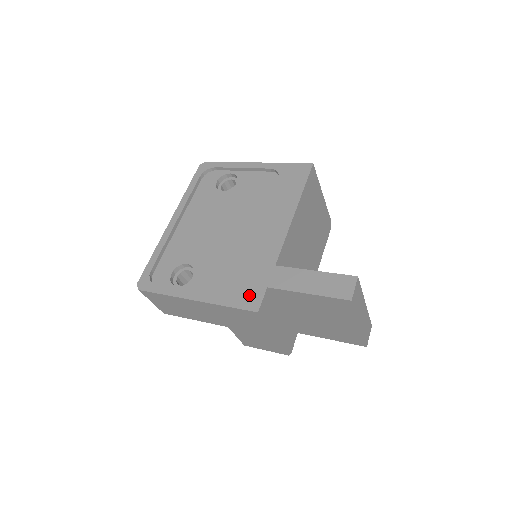
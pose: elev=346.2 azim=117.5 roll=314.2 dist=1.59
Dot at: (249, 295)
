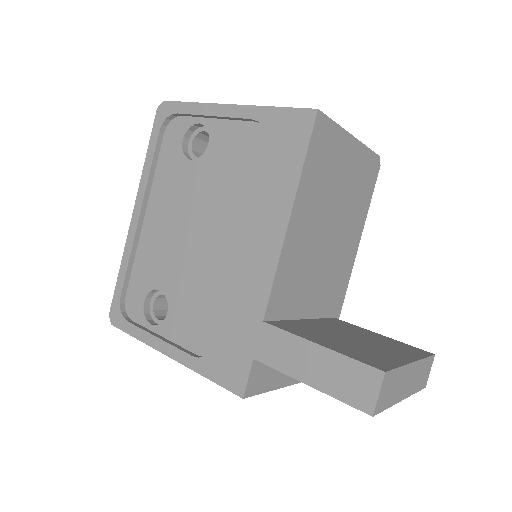
Dot at: (231, 367)
